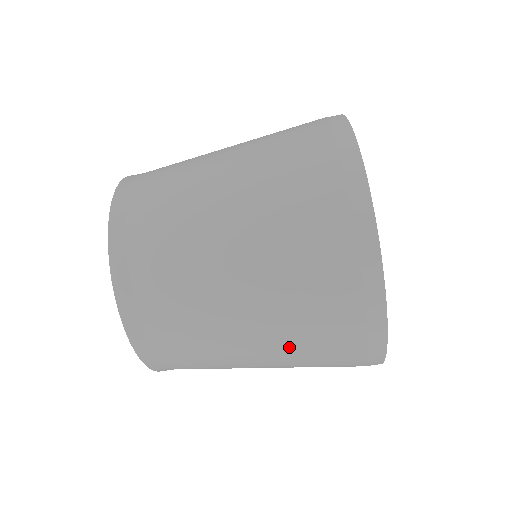
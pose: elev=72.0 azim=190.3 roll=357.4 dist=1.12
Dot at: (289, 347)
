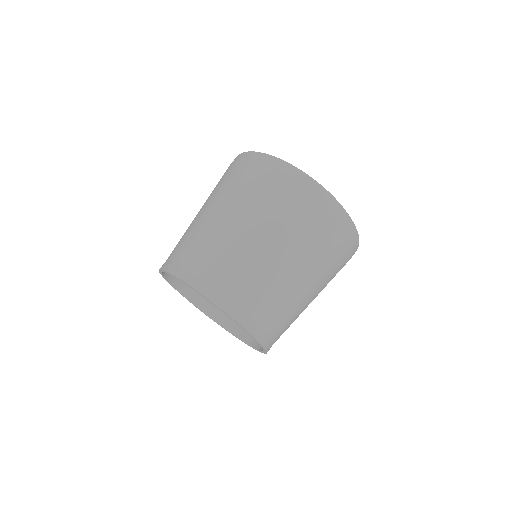
Dot at: (325, 276)
